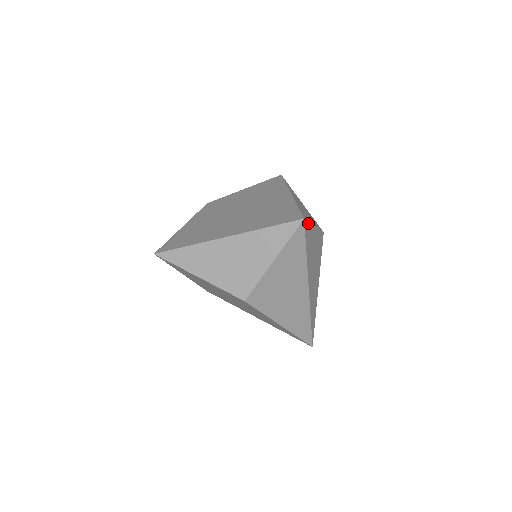
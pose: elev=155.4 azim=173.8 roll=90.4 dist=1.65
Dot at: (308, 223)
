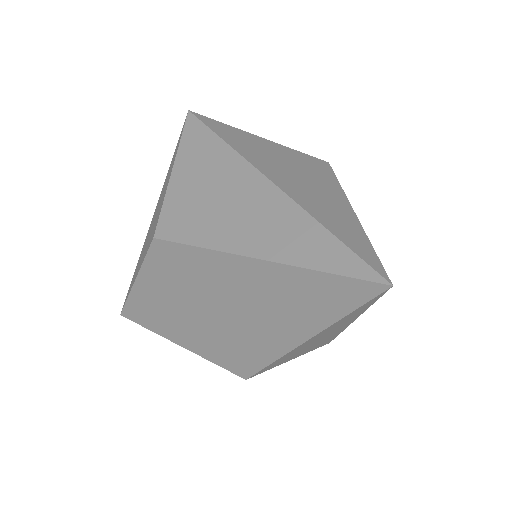
Dot at: (215, 121)
